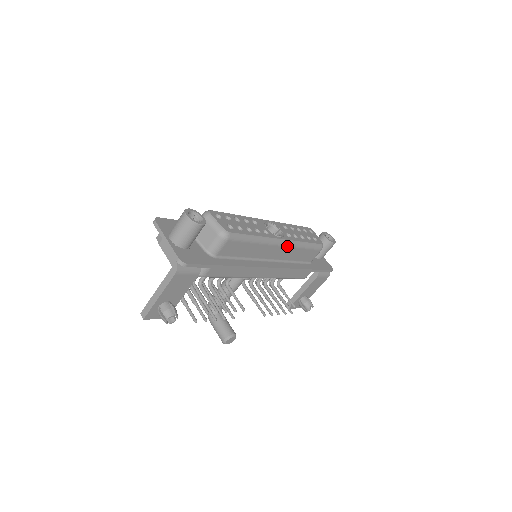
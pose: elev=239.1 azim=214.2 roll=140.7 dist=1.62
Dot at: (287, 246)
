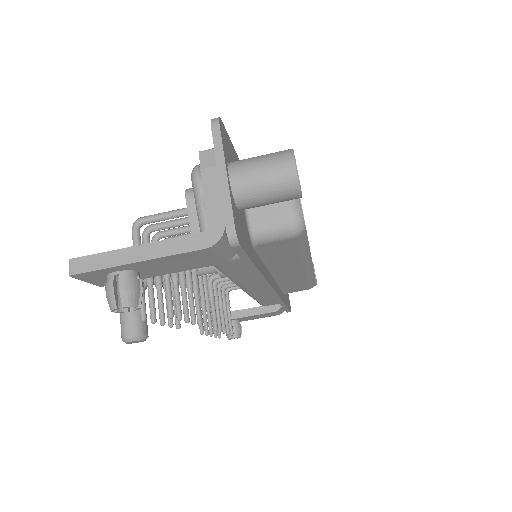
Dot at: (306, 273)
